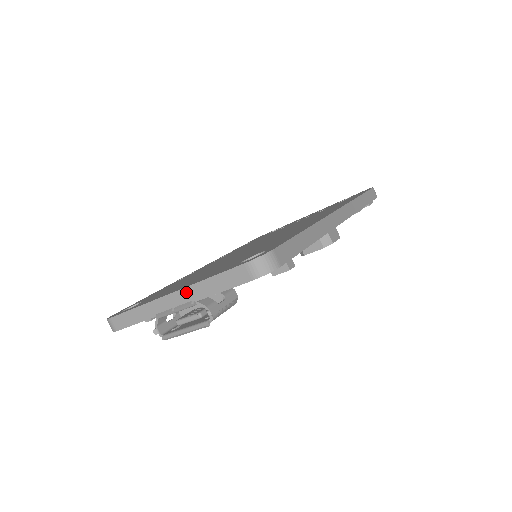
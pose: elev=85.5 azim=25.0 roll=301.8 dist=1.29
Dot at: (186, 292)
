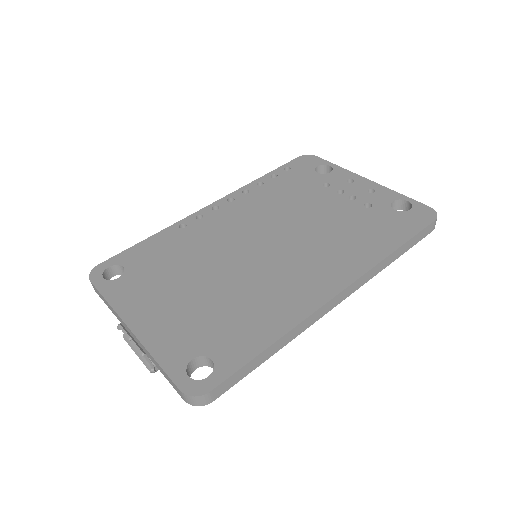
Dot at: (140, 344)
